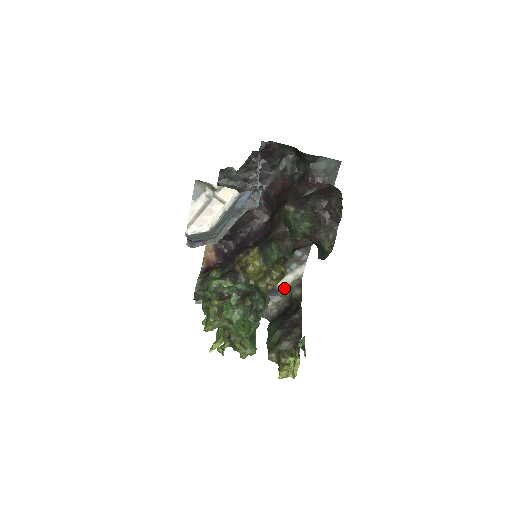
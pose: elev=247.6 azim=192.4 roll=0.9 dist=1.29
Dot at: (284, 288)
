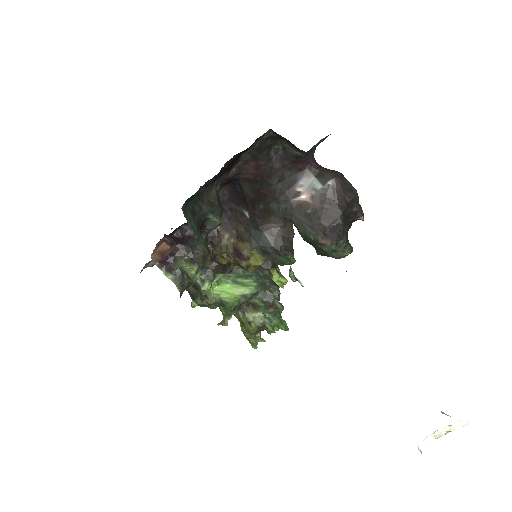
Dot at: occluded
